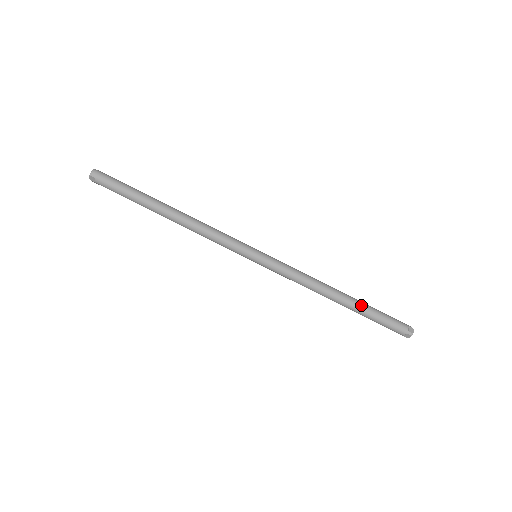
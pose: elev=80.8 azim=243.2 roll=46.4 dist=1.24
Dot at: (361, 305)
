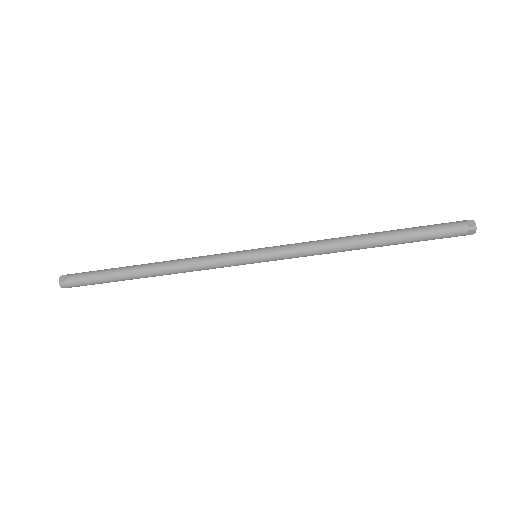
Dot at: (397, 244)
